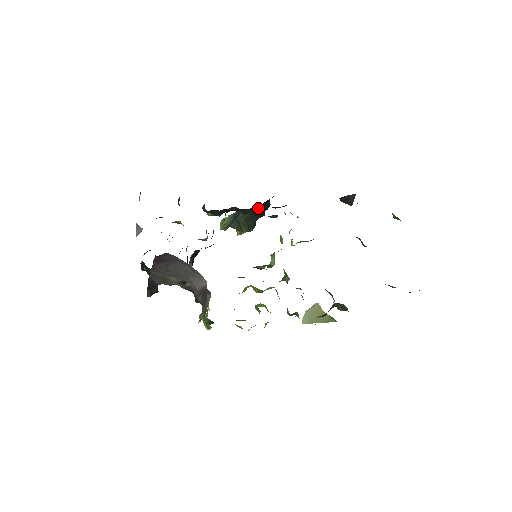
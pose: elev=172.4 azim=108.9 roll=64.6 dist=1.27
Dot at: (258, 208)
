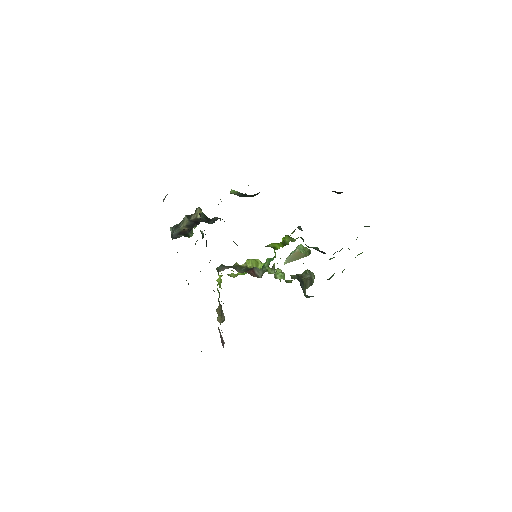
Dot at: occluded
